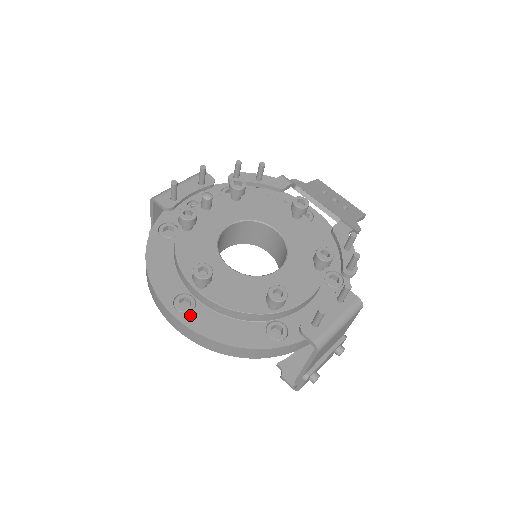
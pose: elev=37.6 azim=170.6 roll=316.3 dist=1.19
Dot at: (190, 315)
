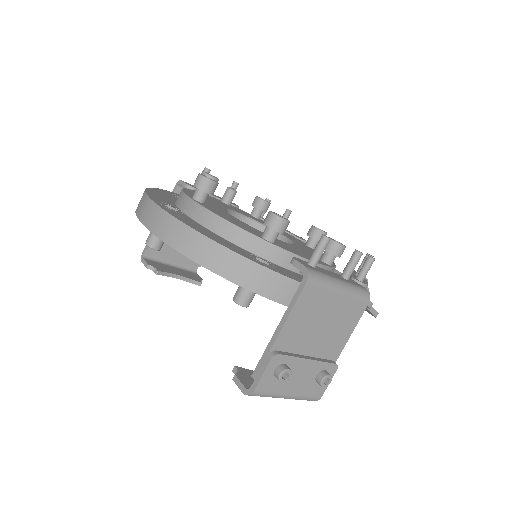
Dot at: (172, 211)
